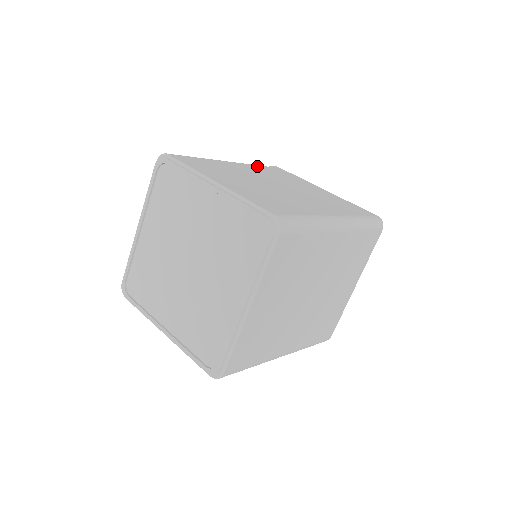
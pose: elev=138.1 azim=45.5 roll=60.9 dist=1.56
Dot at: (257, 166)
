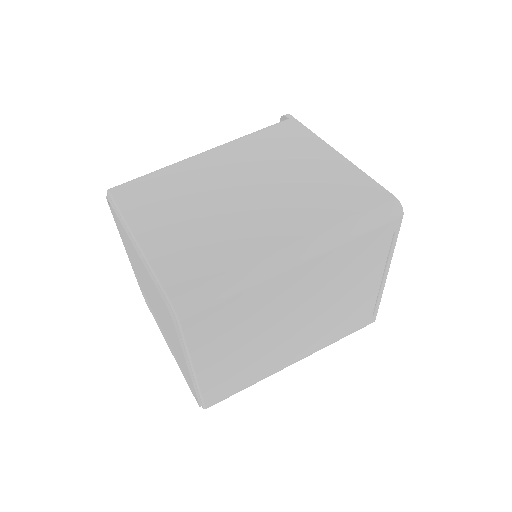
Dot at: (247, 139)
